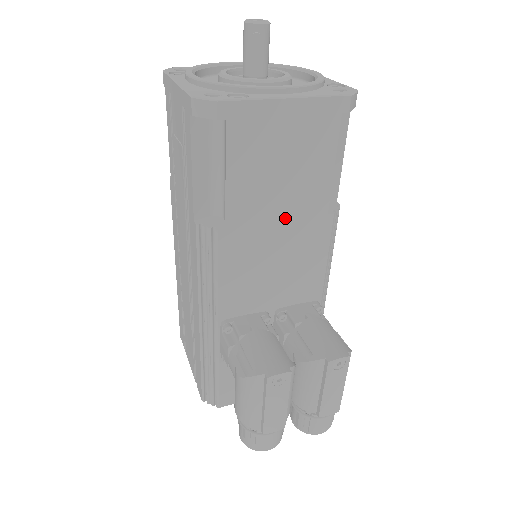
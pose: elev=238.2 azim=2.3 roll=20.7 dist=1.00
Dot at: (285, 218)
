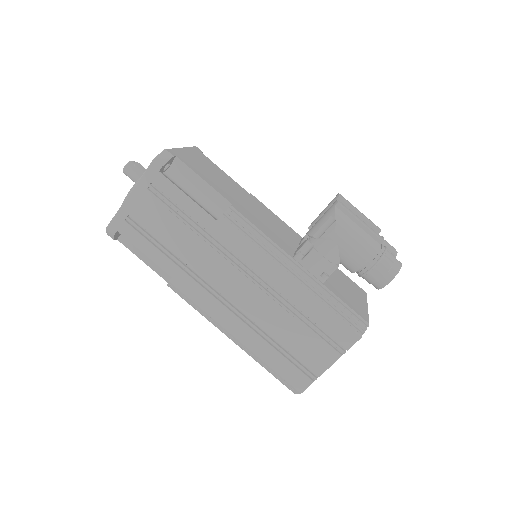
Dot at: (241, 197)
